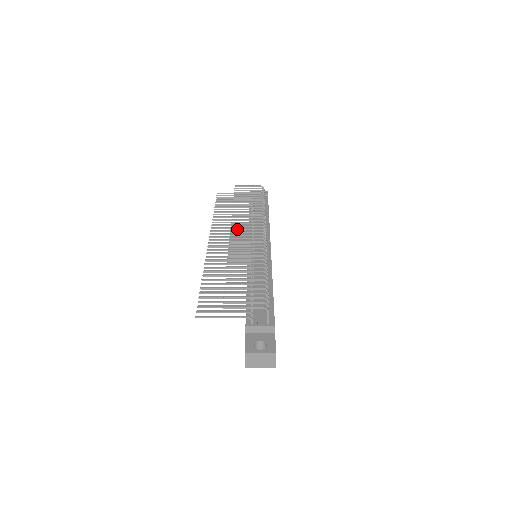
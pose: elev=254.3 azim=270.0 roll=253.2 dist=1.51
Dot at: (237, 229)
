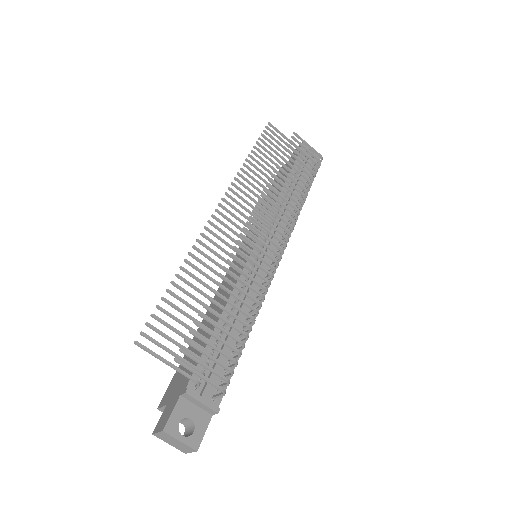
Dot at: (260, 217)
